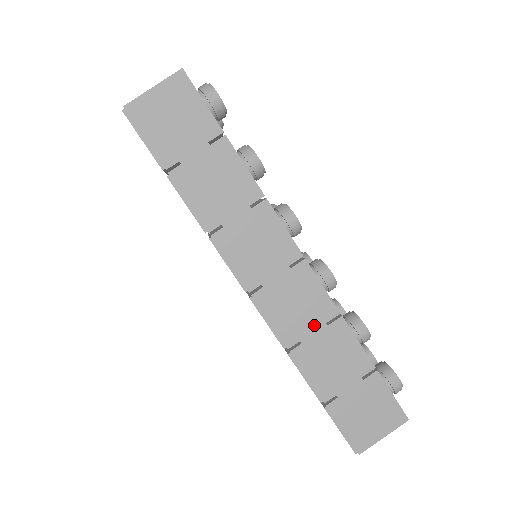
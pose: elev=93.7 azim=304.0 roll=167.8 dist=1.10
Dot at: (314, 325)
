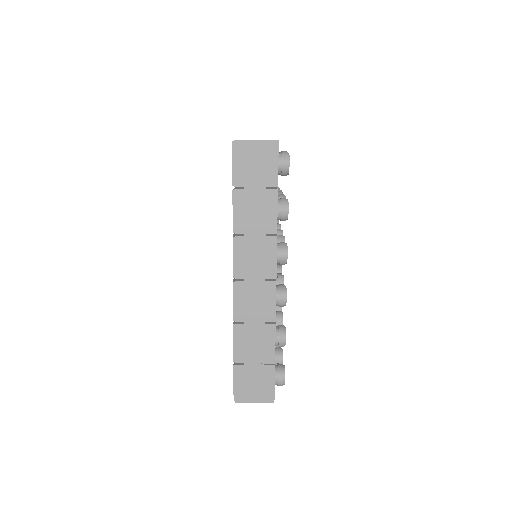
Dot at: (257, 319)
